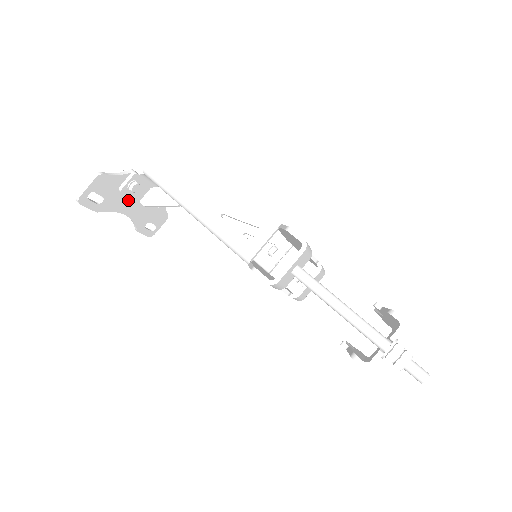
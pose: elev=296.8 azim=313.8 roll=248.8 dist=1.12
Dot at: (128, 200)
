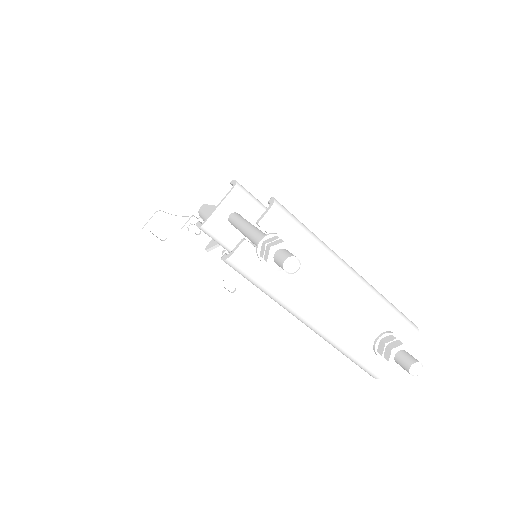
Dot at: (194, 246)
